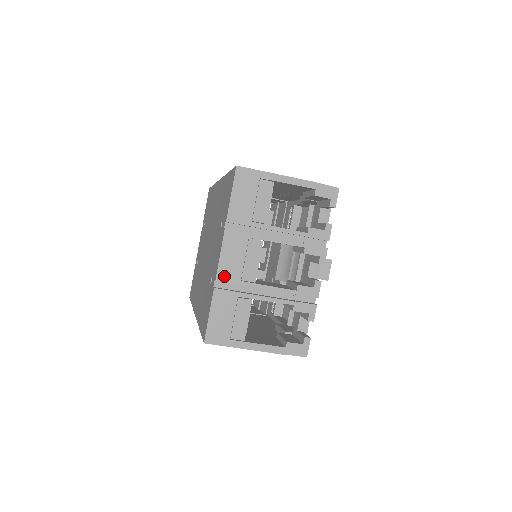
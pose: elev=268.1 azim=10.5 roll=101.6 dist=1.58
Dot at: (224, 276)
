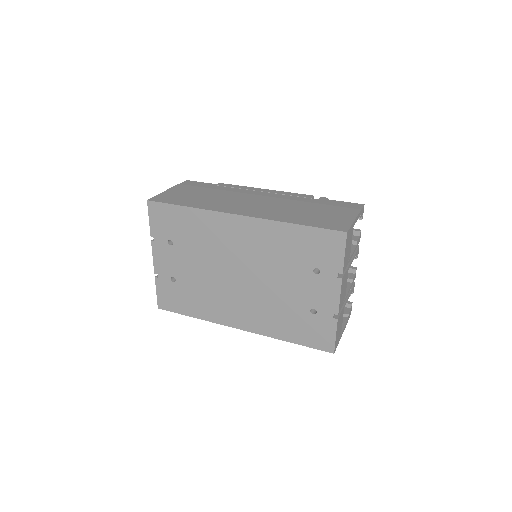
Dot at: (340, 308)
